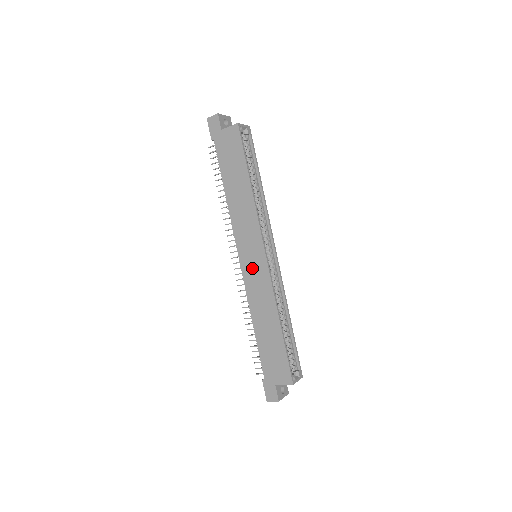
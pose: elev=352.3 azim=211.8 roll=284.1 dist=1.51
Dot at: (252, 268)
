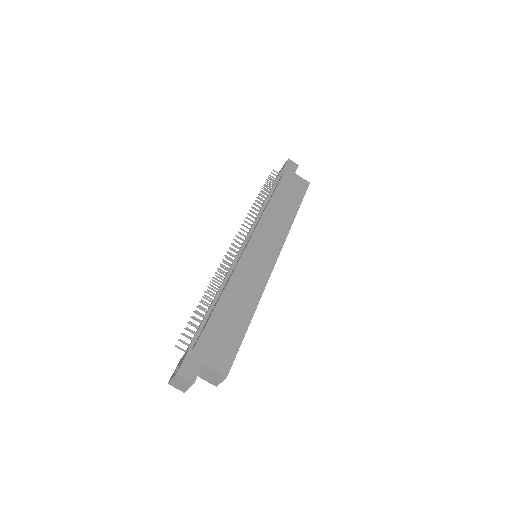
Dot at: (257, 257)
